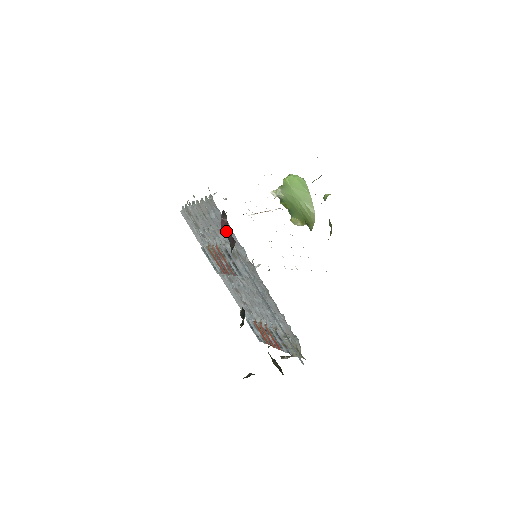
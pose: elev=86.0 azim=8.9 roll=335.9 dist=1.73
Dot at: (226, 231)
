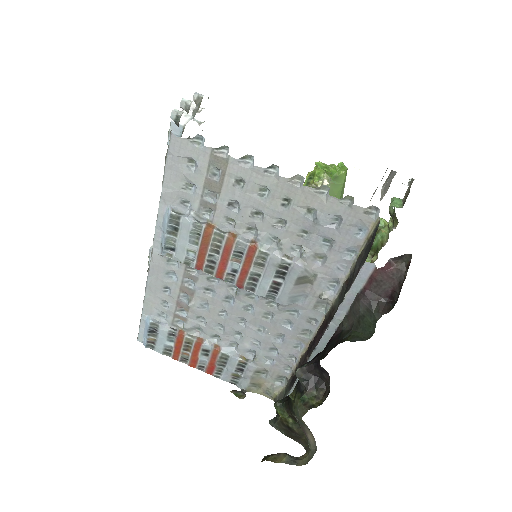
Dot at: (384, 279)
